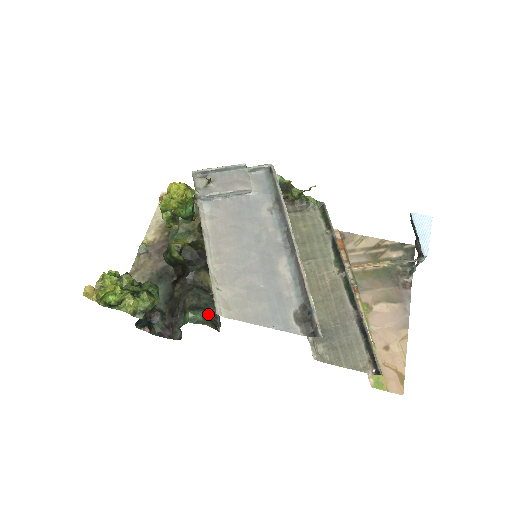
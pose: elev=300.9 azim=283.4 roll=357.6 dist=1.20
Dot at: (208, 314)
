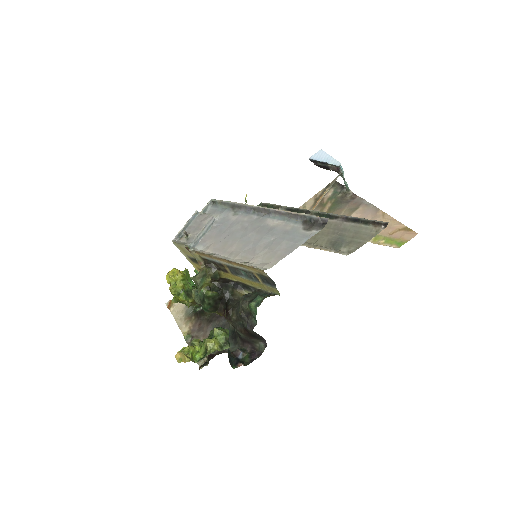
Dot at: (263, 296)
